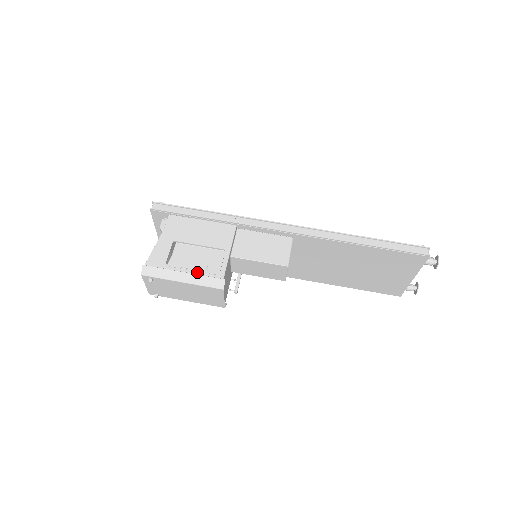
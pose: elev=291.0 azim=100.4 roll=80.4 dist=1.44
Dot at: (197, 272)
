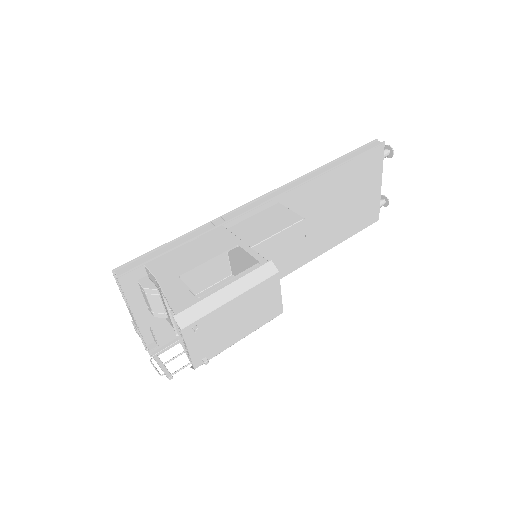
Dot at: (237, 277)
